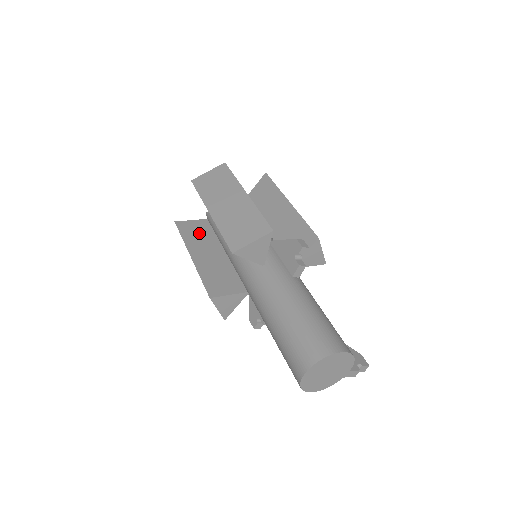
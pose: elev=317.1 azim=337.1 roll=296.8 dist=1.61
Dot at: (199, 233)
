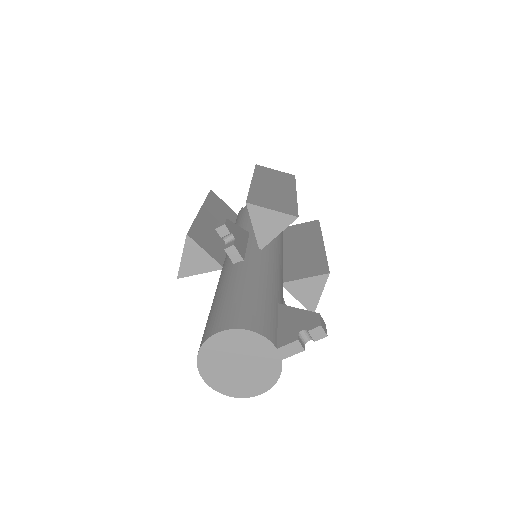
Dot at: occluded
